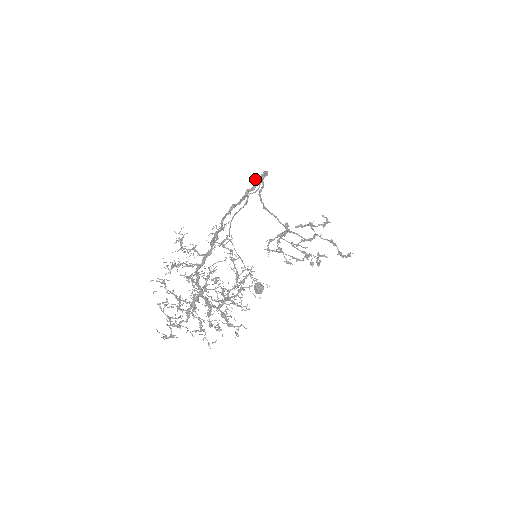
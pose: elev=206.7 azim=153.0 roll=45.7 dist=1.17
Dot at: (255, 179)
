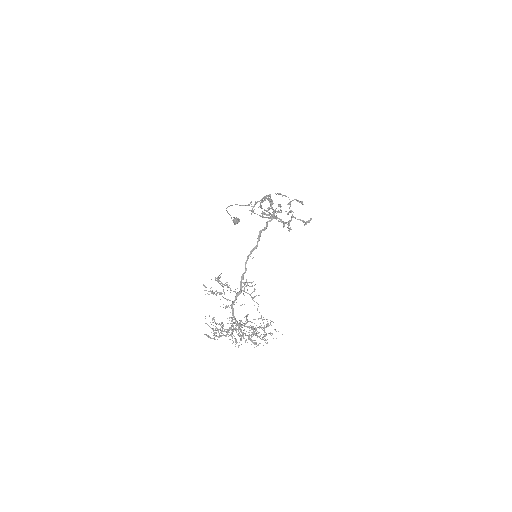
Dot at: (267, 222)
